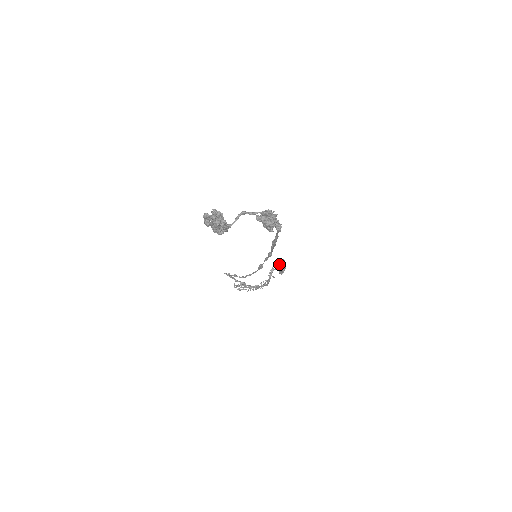
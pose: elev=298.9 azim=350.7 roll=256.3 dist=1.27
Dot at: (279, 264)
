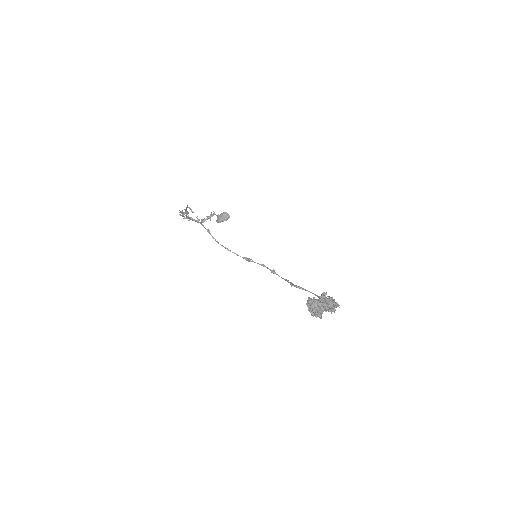
Dot at: (224, 216)
